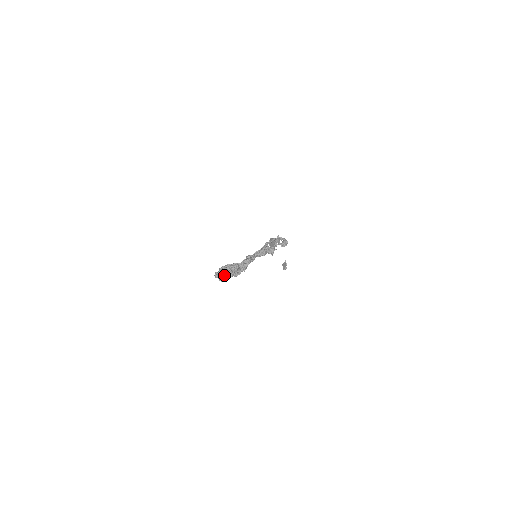
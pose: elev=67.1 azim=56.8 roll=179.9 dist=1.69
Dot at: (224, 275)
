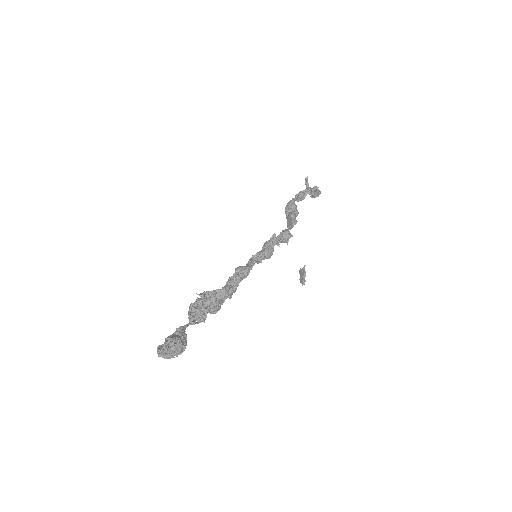
Dot at: (172, 356)
